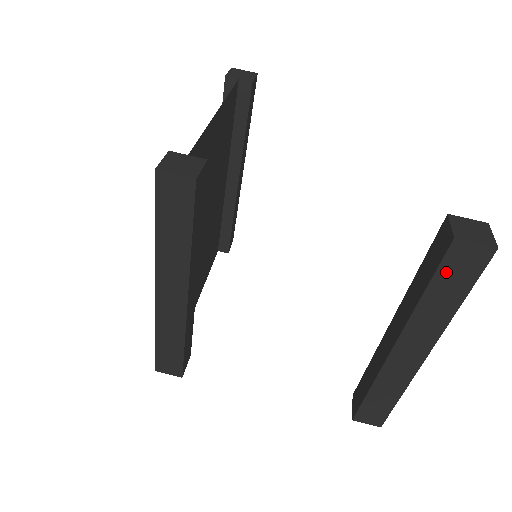
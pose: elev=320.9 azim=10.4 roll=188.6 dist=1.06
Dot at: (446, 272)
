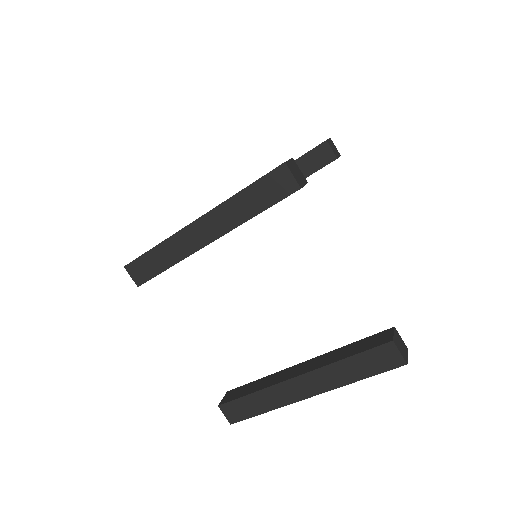
Dot at: (370, 355)
